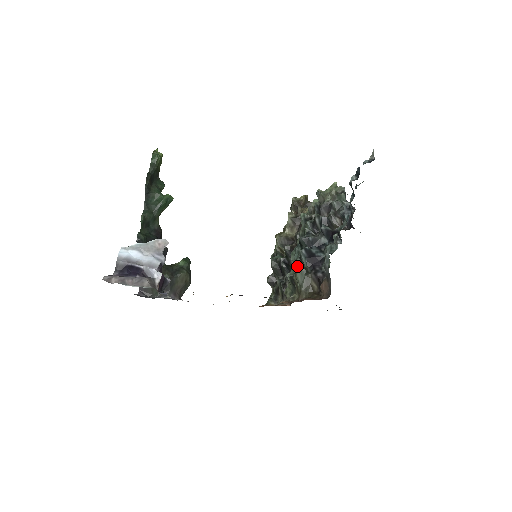
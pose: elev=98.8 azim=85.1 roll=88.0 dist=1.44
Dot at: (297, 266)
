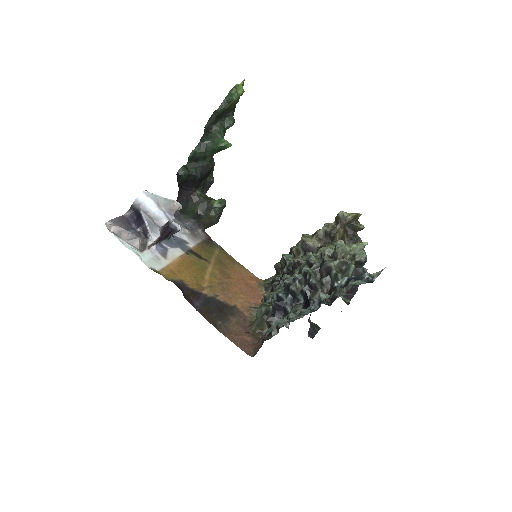
Dot at: (271, 297)
